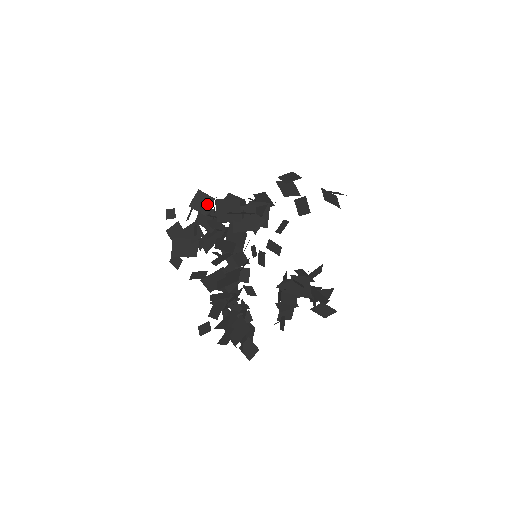
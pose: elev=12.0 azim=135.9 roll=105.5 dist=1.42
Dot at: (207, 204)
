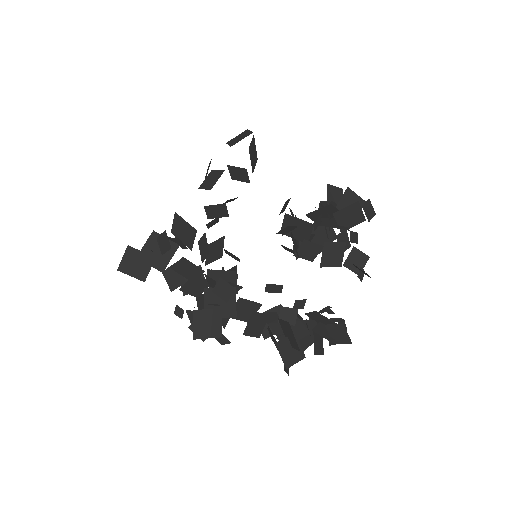
Dot at: (177, 273)
